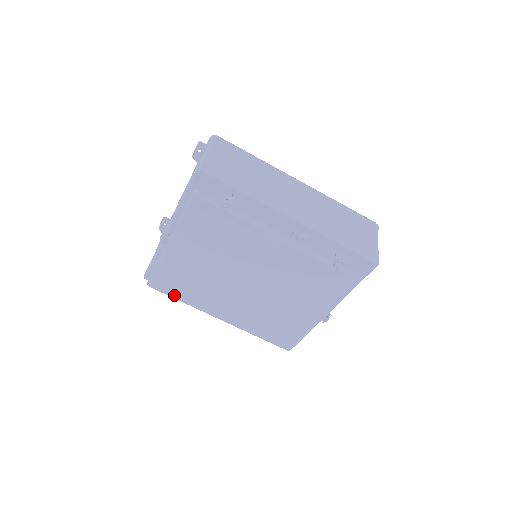
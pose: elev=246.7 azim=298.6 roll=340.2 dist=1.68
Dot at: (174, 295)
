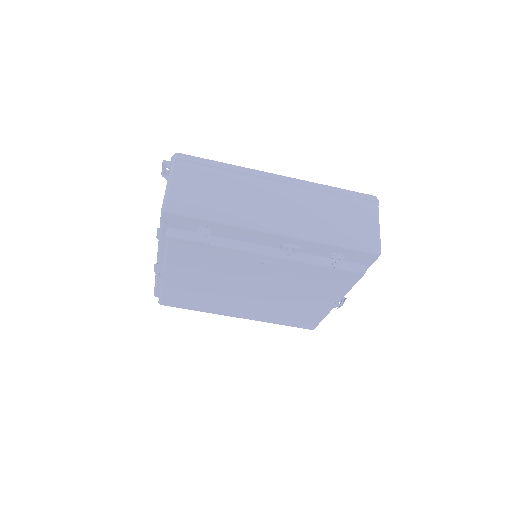
Dot at: (187, 307)
